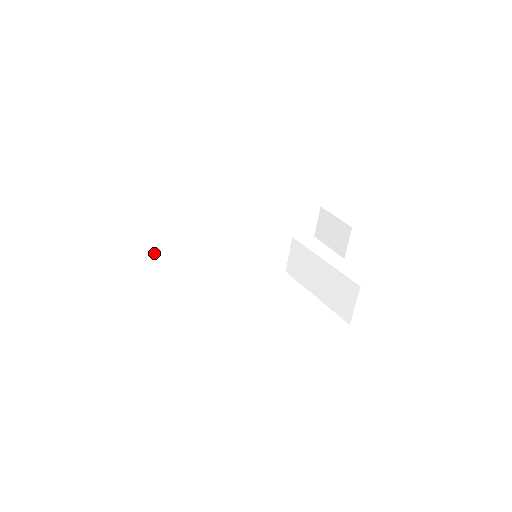
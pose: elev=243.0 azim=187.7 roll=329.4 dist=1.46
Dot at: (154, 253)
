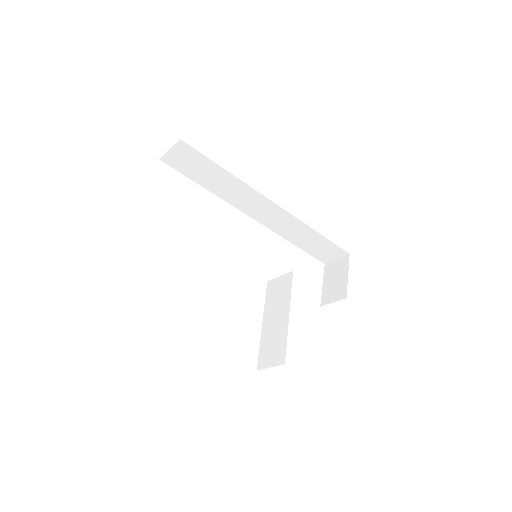
Dot at: (193, 177)
